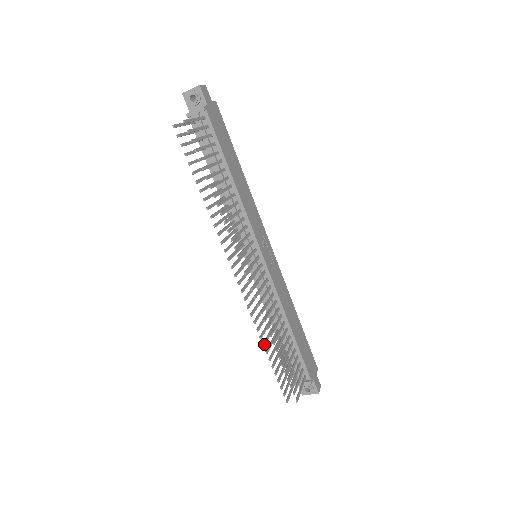
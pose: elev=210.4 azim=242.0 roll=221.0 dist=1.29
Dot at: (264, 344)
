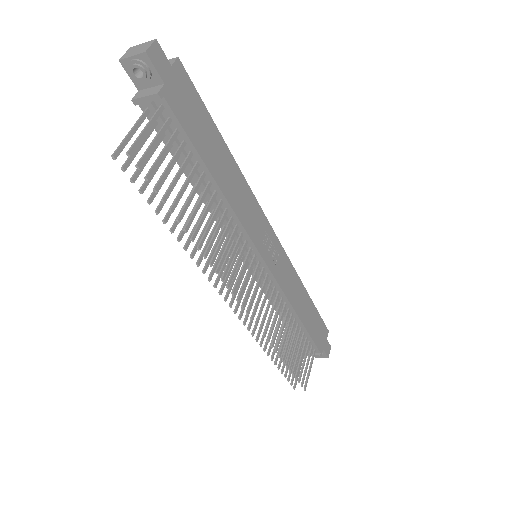
Dot at: (269, 353)
